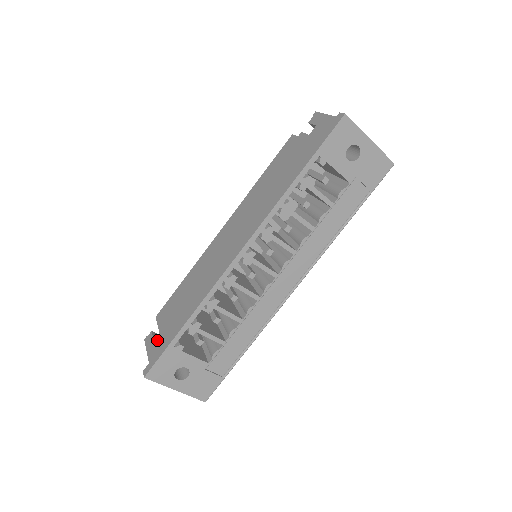
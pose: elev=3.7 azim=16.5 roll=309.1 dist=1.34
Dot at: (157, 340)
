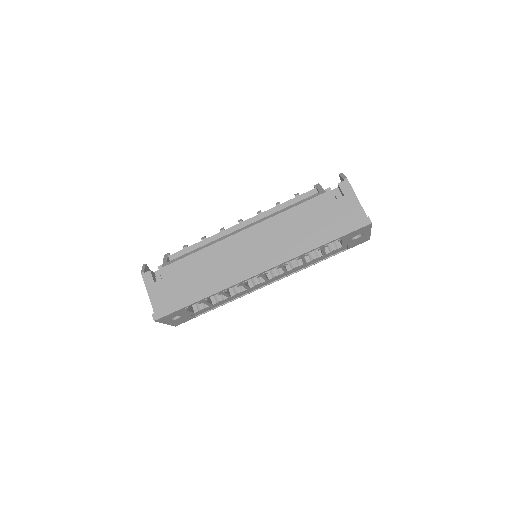
Dot at: (159, 285)
